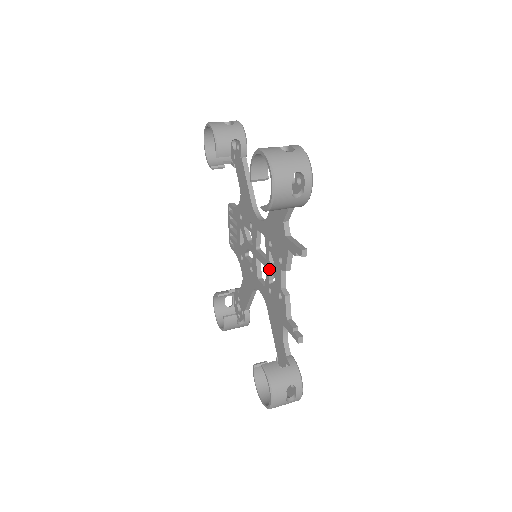
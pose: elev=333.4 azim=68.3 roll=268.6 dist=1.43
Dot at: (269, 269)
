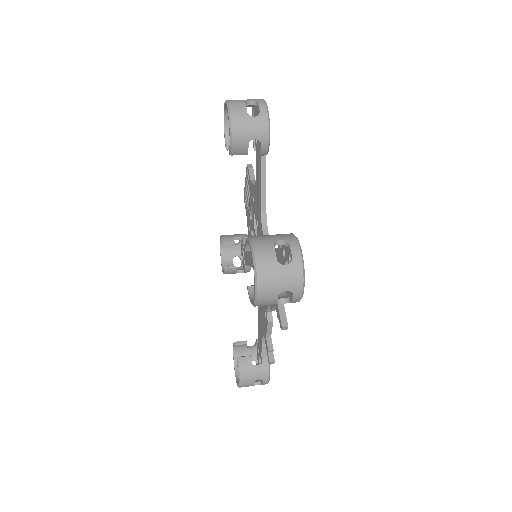
Dot at: occluded
